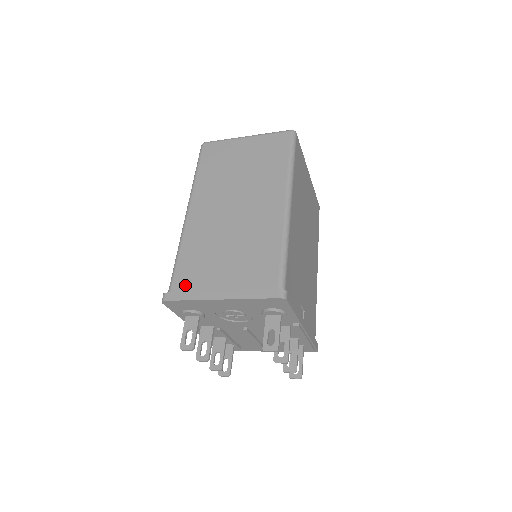
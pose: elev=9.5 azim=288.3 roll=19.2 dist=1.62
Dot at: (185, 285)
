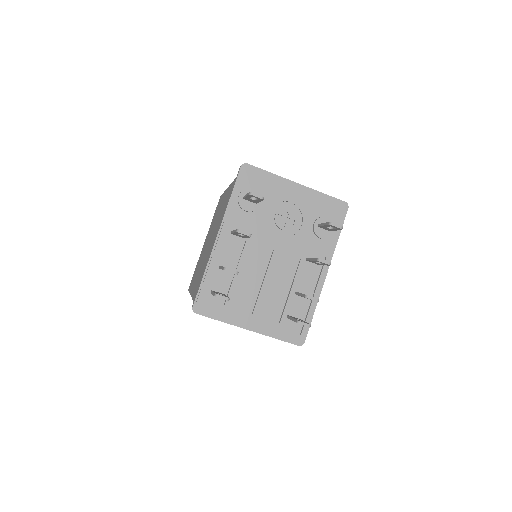
Dot at: occluded
